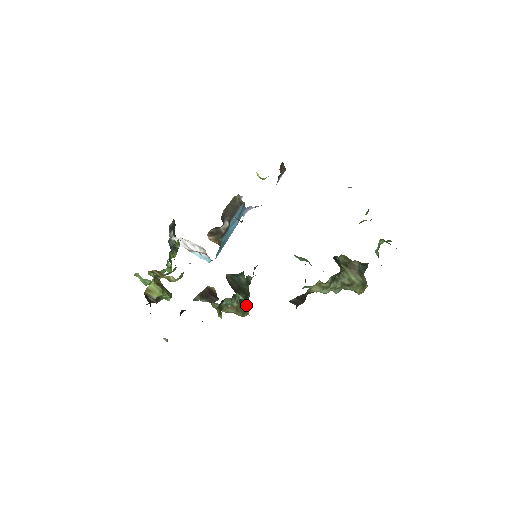
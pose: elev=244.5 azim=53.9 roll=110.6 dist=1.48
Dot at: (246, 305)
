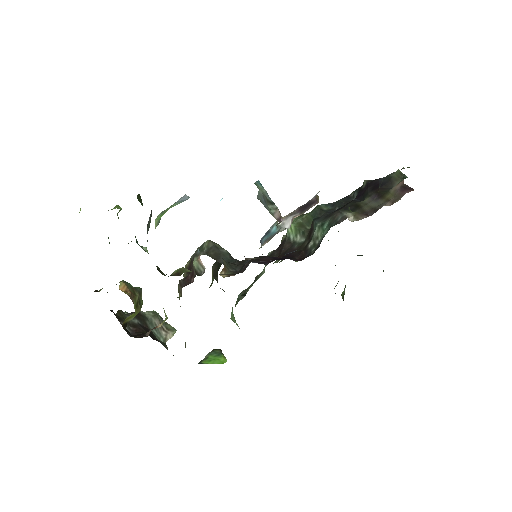
Dot at: occluded
